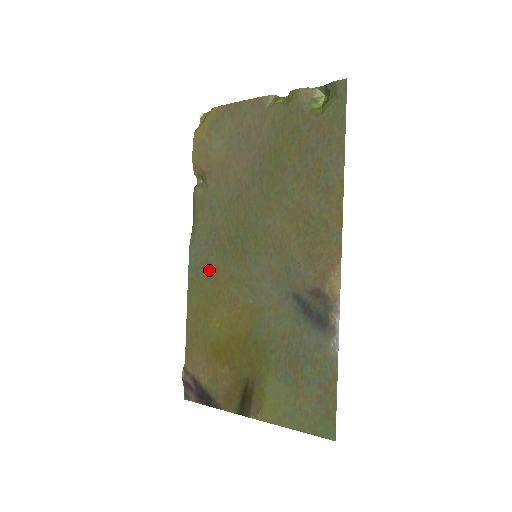
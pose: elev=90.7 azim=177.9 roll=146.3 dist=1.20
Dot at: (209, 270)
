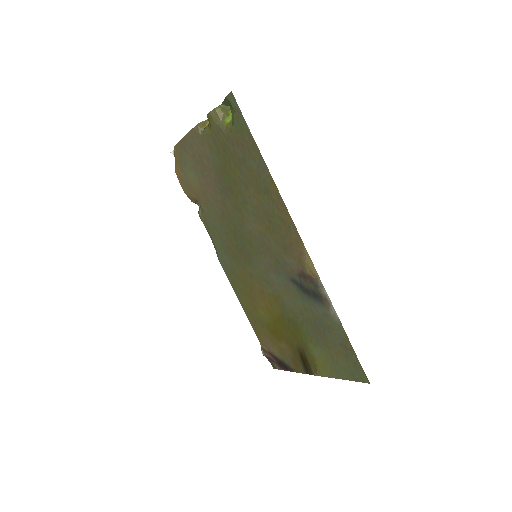
Dot at: (237, 274)
